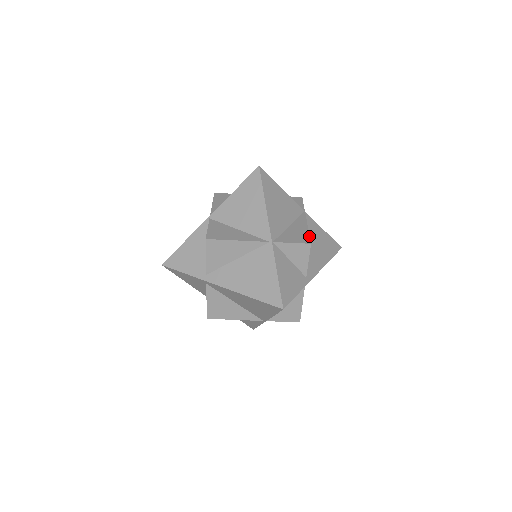
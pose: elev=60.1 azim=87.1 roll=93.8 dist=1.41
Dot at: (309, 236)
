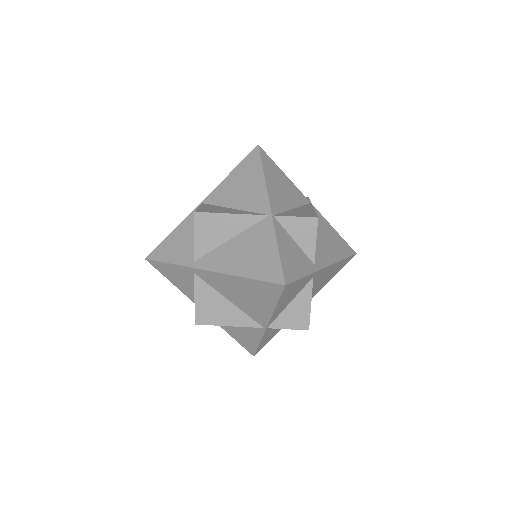
Dot at: (316, 214)
